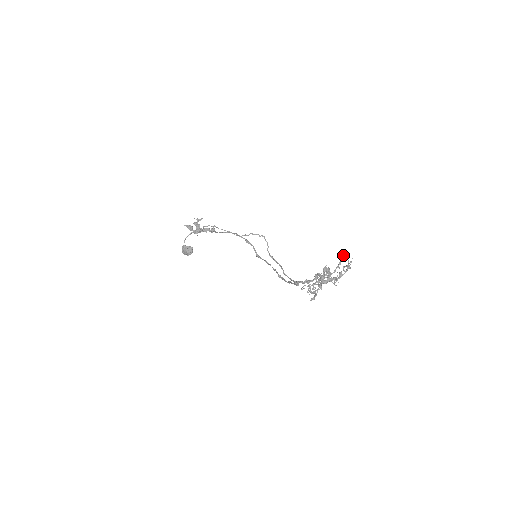
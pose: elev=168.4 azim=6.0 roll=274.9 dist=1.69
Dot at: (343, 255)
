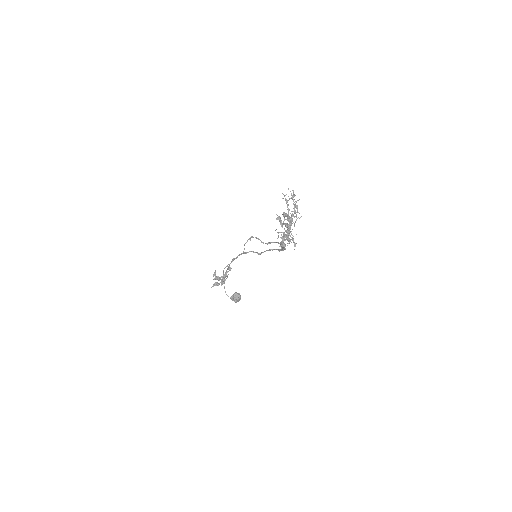
Dot at: occluded
